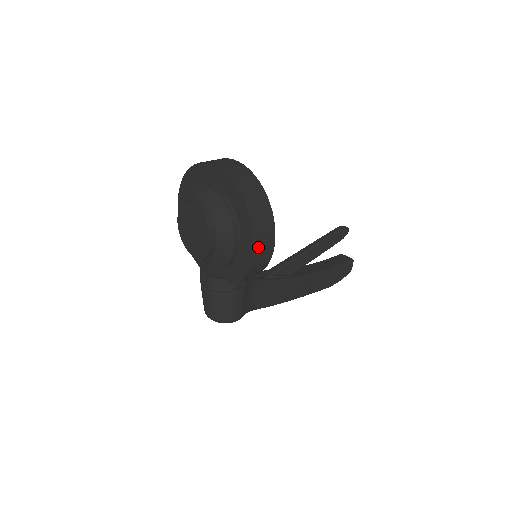
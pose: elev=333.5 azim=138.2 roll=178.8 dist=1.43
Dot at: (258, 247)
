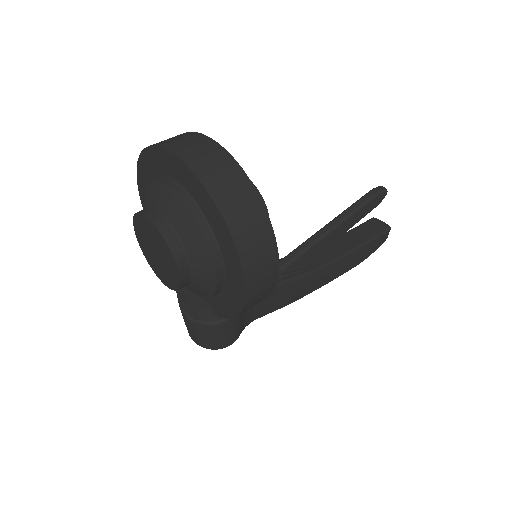
Dot at: (252, 288)
